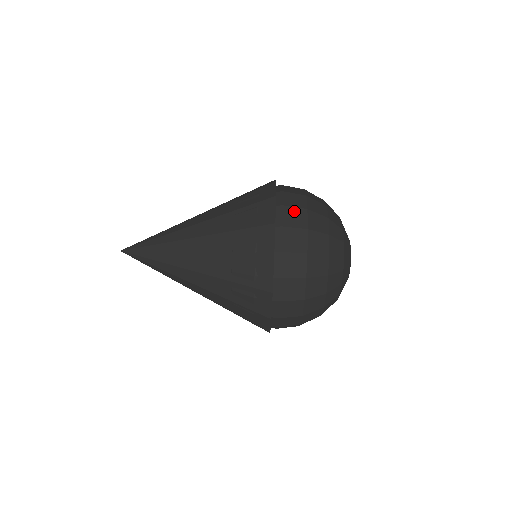
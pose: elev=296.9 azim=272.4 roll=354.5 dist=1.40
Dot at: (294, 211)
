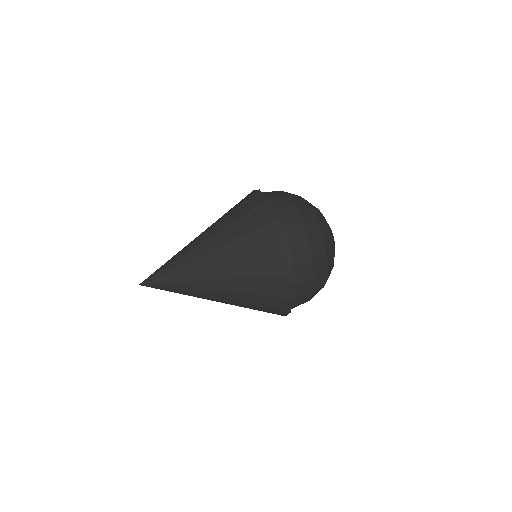
Dot at: occluded
